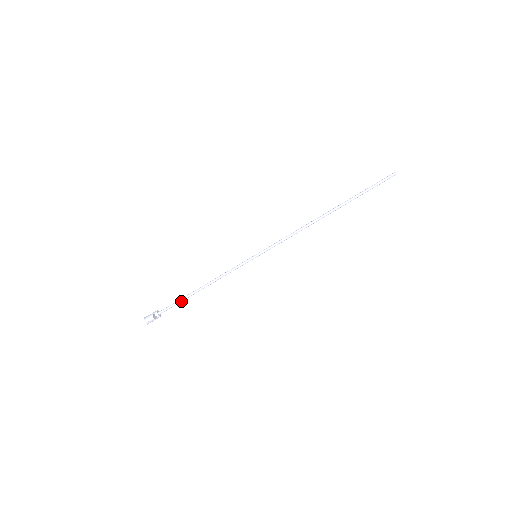
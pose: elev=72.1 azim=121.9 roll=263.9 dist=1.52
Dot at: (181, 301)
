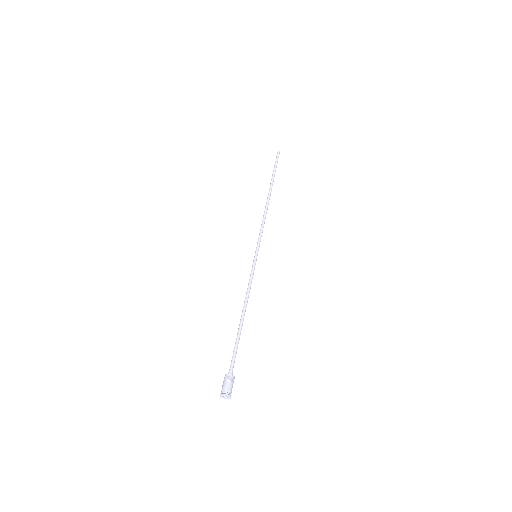
Dot at: (238, 343)
